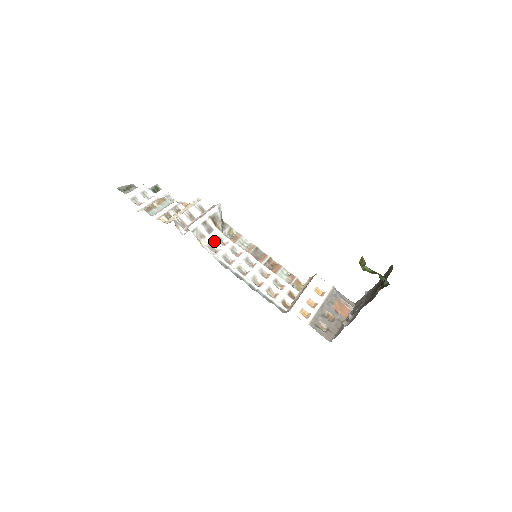
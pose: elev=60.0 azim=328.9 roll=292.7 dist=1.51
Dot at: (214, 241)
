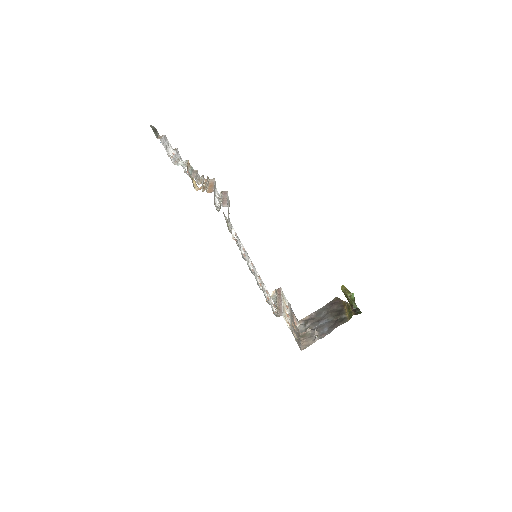
Dot at: (231, 228)
